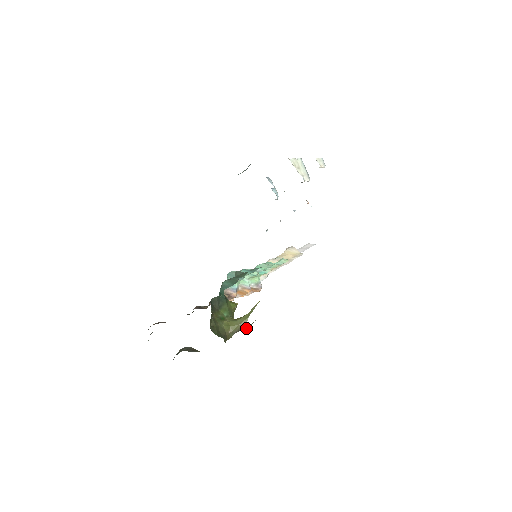
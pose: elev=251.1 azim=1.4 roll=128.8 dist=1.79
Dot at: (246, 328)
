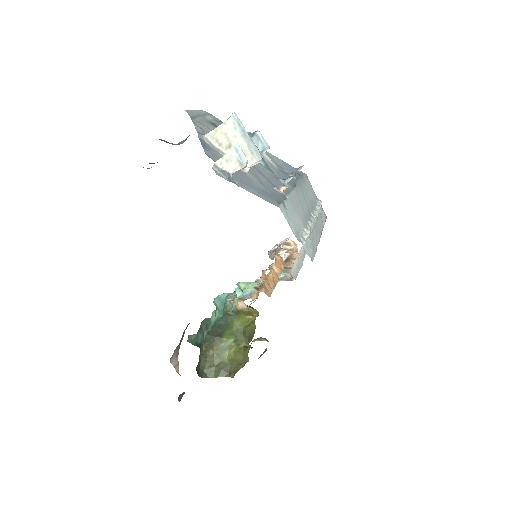
Dot at: occluded
